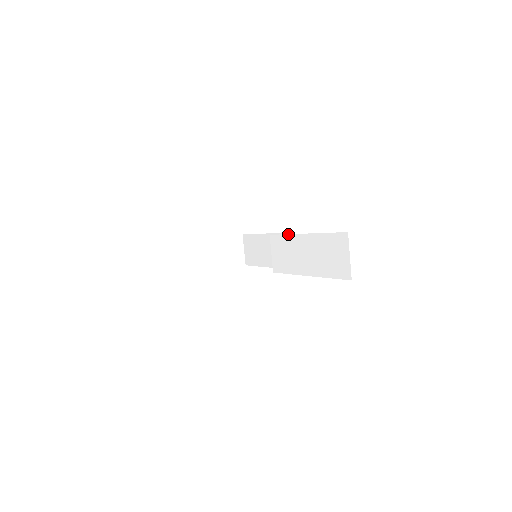
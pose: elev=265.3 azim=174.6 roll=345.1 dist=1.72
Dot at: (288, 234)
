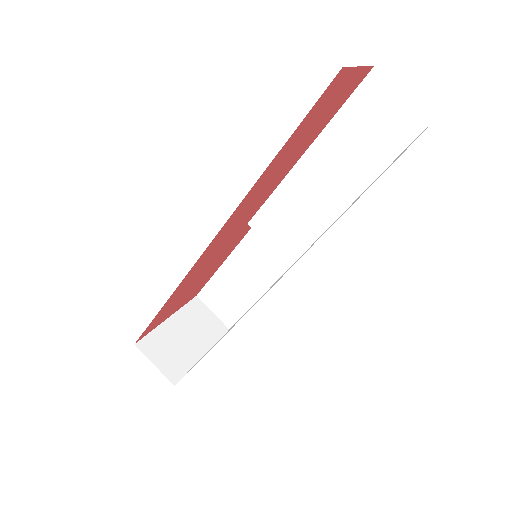
Dot at: (276, 187)
